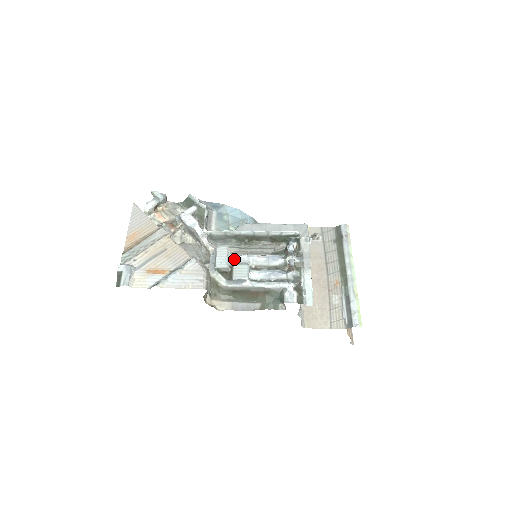
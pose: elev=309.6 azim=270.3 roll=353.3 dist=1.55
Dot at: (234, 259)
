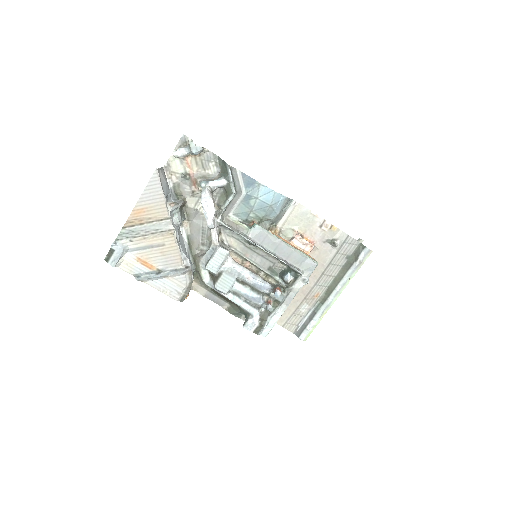
Dot at: (227, 267)
